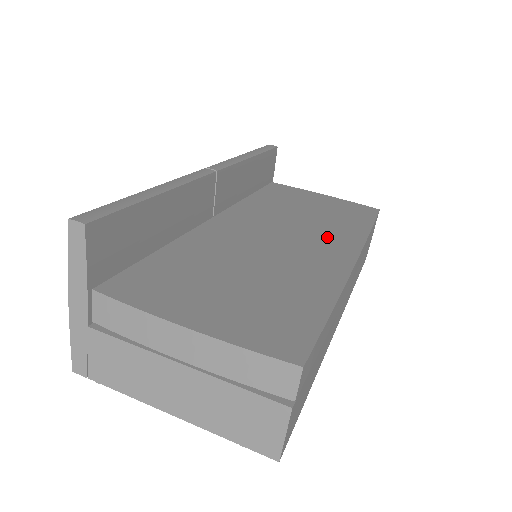
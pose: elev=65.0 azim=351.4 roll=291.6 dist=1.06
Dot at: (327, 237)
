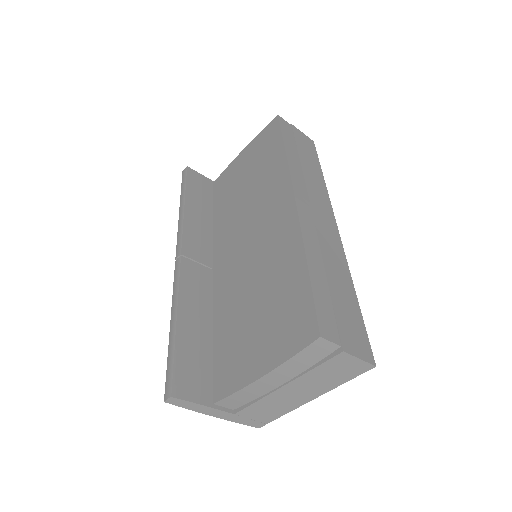
Dot at: (269, 199)
